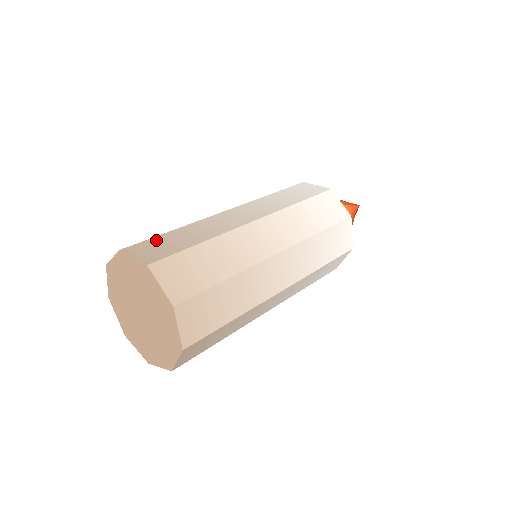
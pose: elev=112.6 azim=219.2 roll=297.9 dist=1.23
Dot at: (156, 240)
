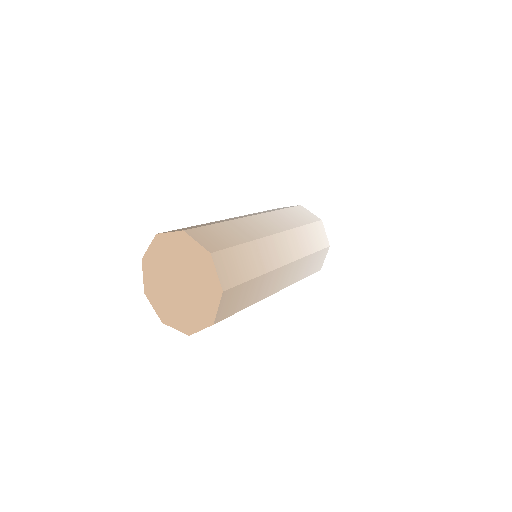
Dot at: occluded
